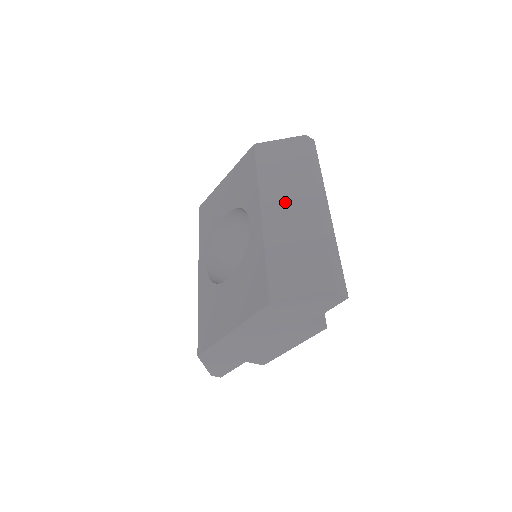
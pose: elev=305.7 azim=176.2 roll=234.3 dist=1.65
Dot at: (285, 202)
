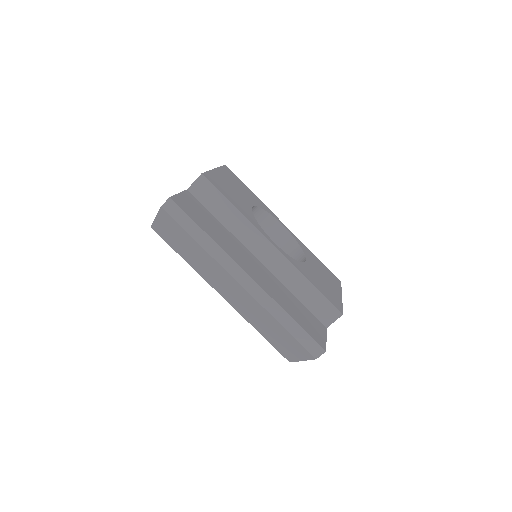
Dot at: (223, 286)
